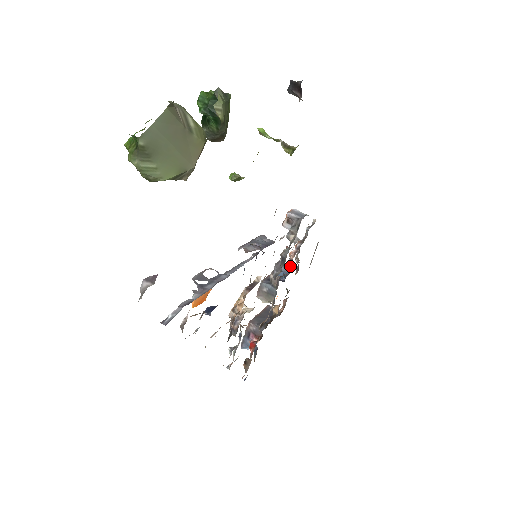
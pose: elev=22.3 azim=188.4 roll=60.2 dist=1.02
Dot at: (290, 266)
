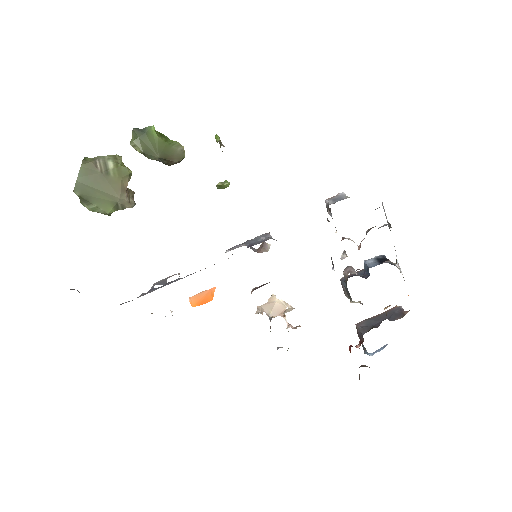
Dot at: occluded
